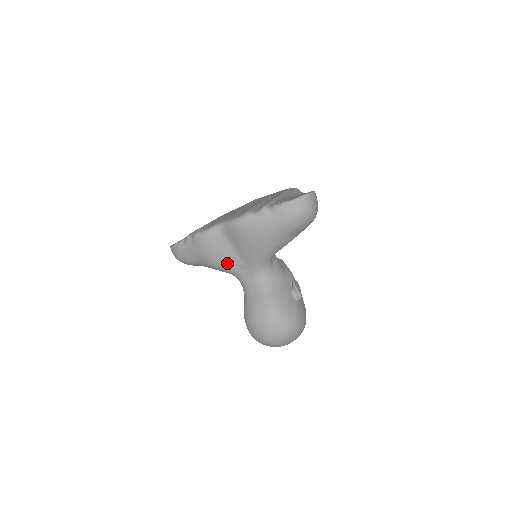
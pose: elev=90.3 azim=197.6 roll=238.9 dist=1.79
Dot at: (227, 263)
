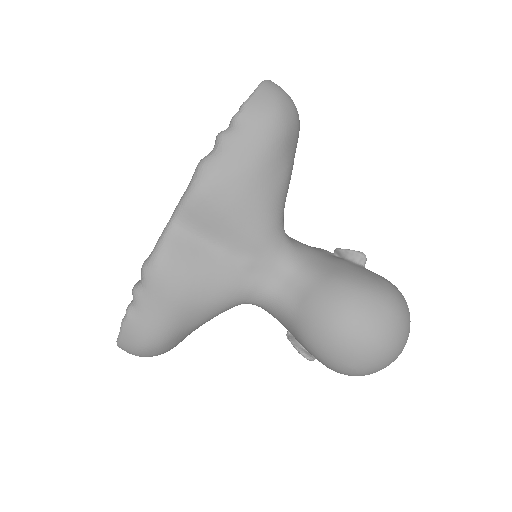
Dot at: (224, 280)
